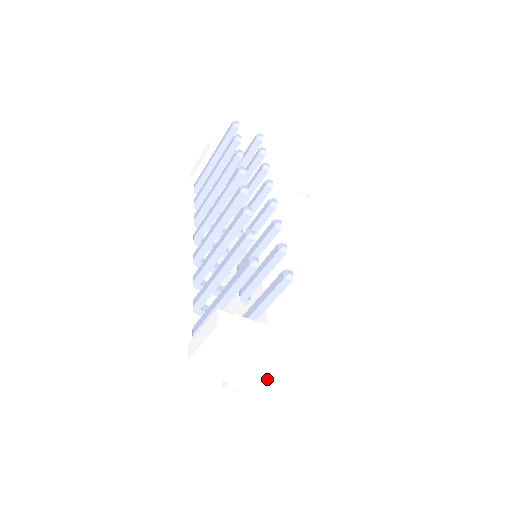
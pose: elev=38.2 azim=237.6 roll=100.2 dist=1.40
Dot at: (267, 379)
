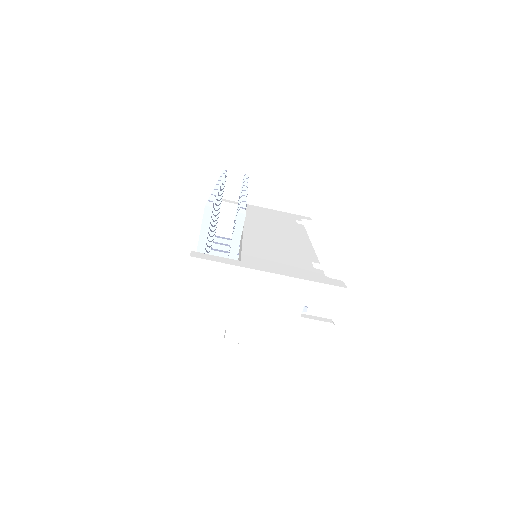
Dot at: (259, 319)
